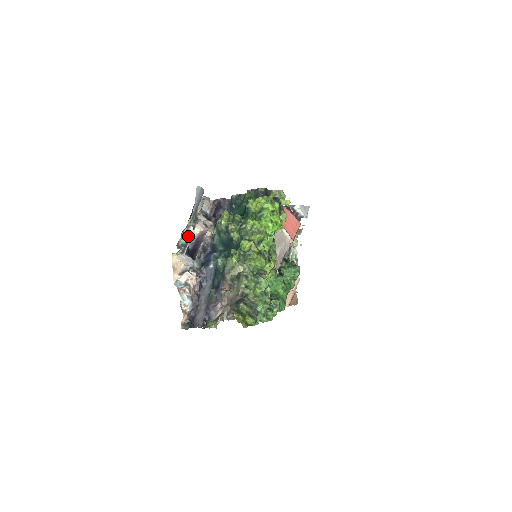
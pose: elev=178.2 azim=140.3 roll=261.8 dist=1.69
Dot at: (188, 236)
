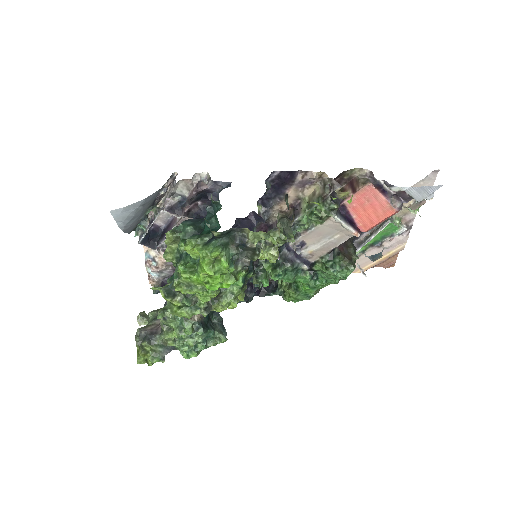
Dot at: (149, 223)
